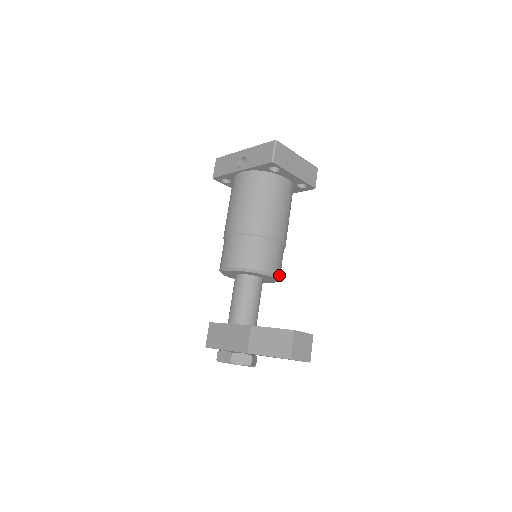
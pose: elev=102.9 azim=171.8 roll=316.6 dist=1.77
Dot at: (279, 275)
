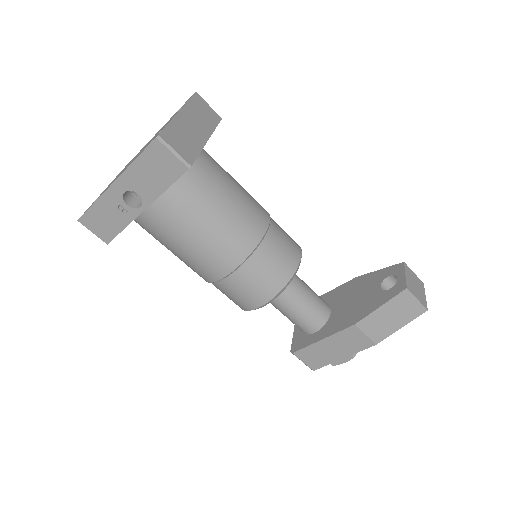
Dot at: occluded
